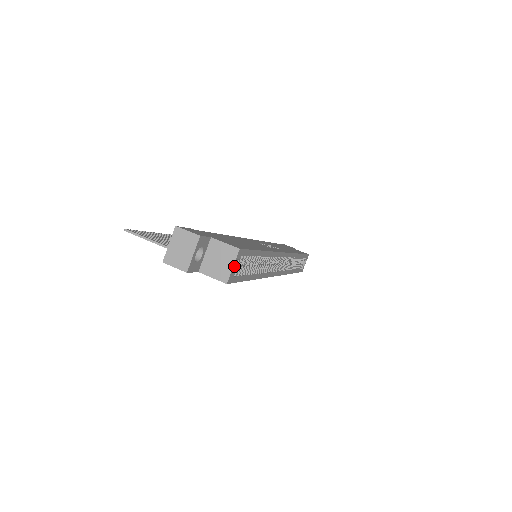
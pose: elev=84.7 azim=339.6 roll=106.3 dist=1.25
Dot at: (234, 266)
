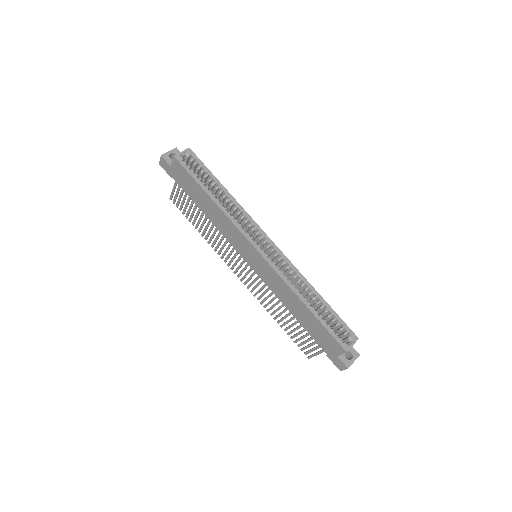
Dot at: (190, 168)
